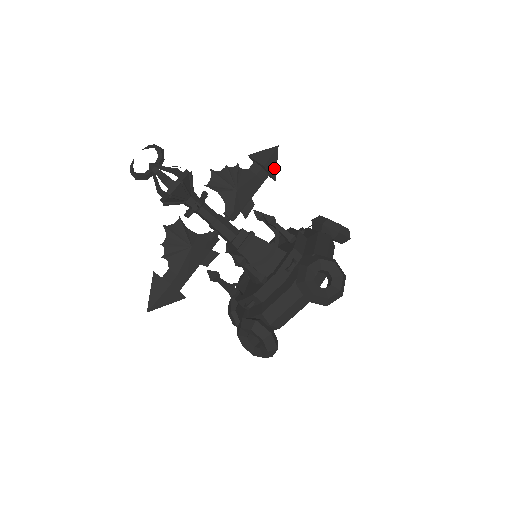
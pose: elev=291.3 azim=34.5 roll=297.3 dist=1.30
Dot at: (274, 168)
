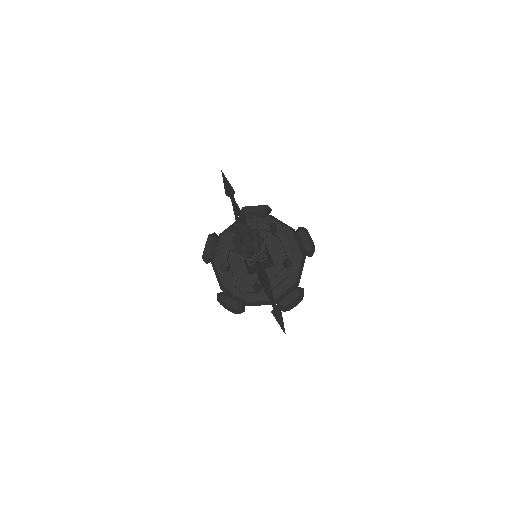
Dot at: occluded
